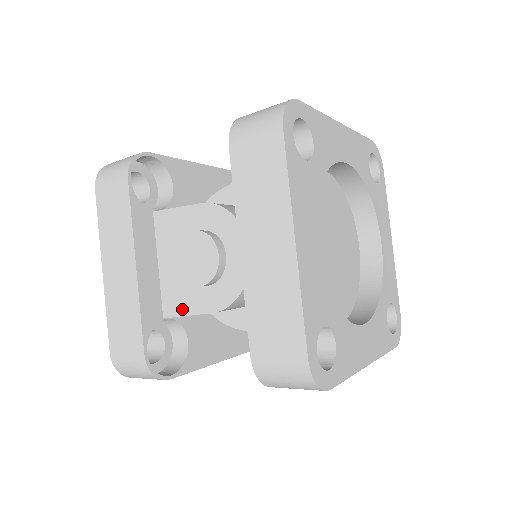
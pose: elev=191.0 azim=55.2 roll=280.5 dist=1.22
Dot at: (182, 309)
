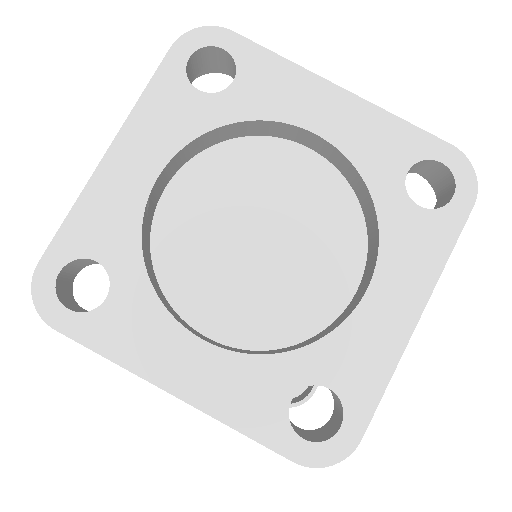
Dot at: occluded
